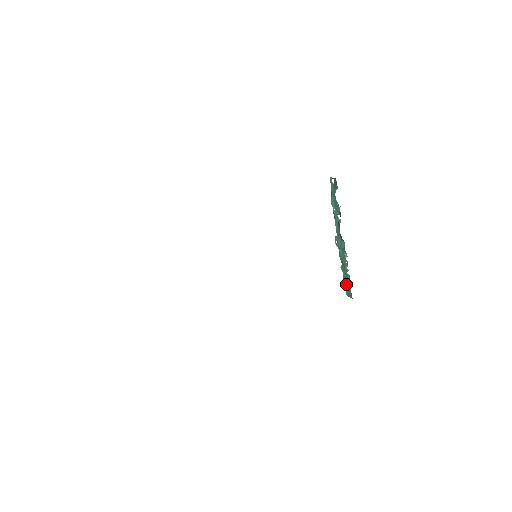
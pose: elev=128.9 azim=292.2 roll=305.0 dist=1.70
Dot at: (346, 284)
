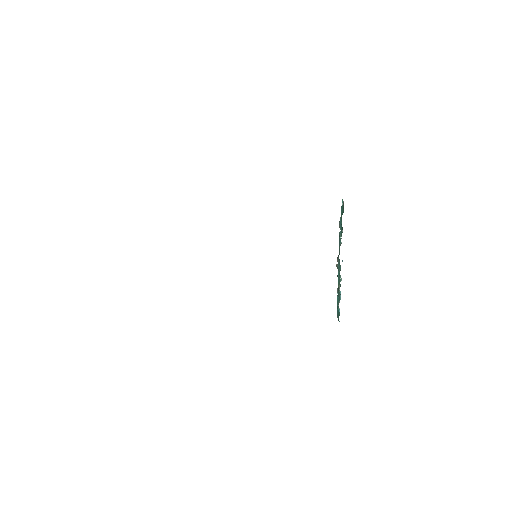
Dot at: (338, 306)
